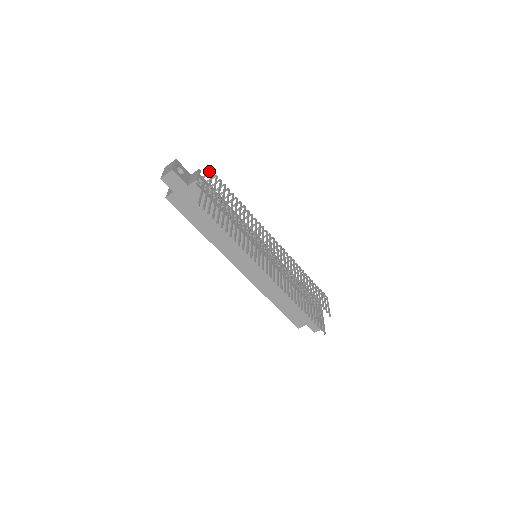
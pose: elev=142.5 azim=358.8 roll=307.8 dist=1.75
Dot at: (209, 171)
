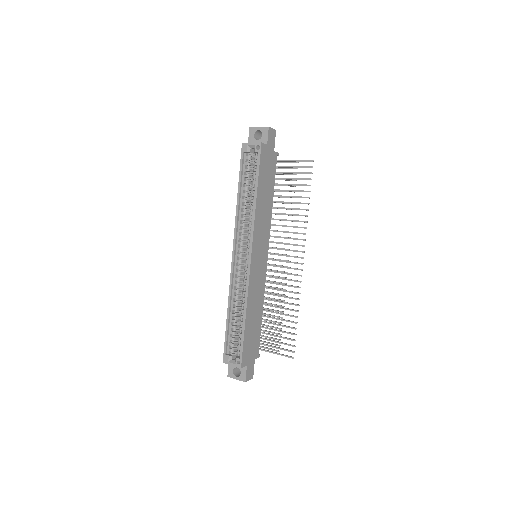
Dot at: occluded
